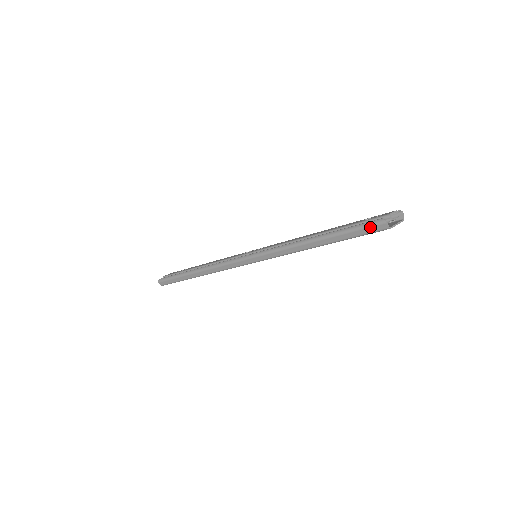
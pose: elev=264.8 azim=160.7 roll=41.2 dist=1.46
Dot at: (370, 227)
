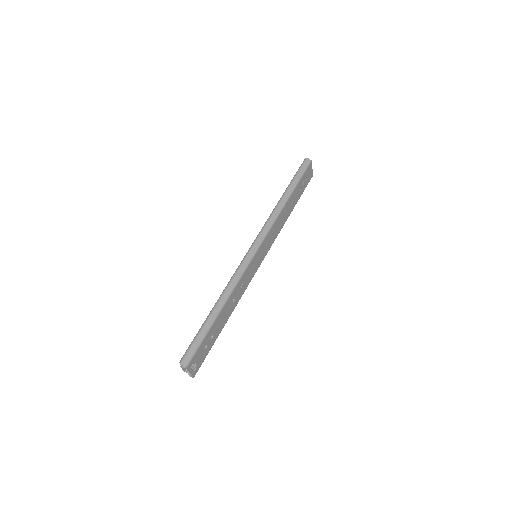
Dot at: (303, 165)
